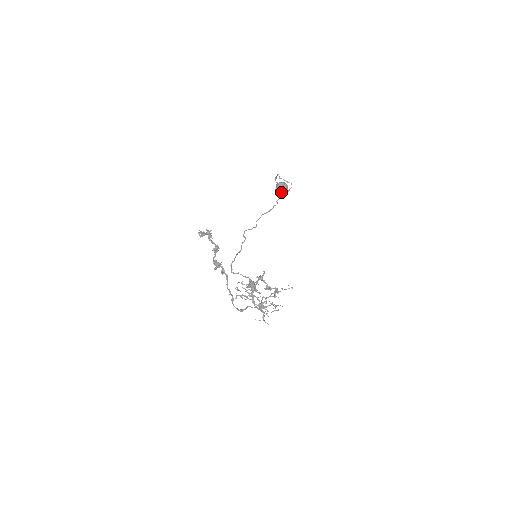
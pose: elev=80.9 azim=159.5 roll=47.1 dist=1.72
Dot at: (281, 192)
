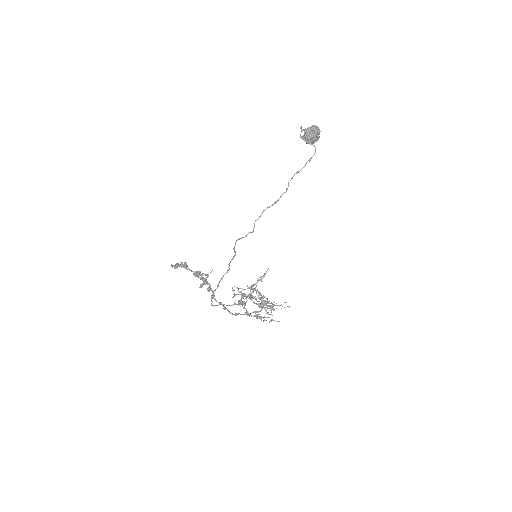
Dot at: (309, 141)
